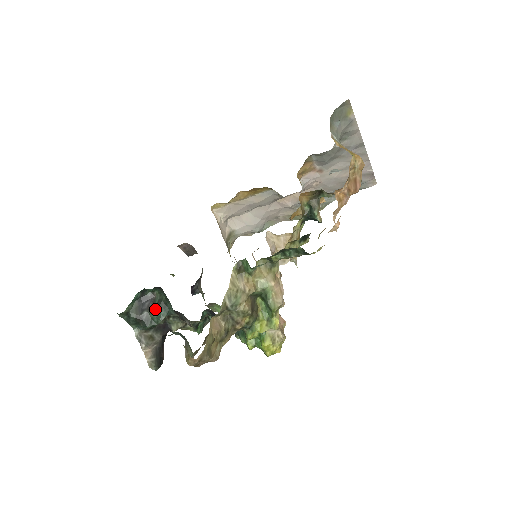
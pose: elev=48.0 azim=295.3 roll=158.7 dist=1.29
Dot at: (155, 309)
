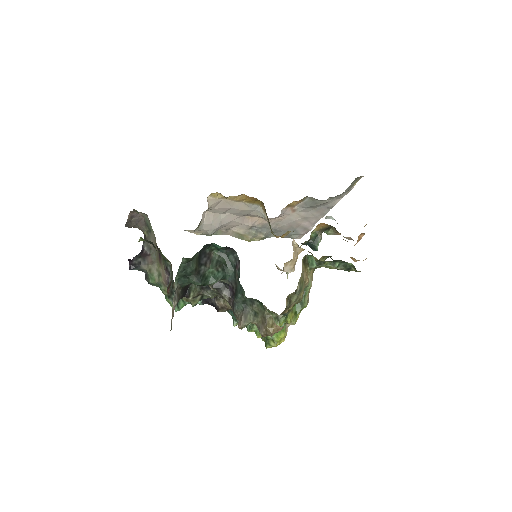
Dot at: (214, 268)
